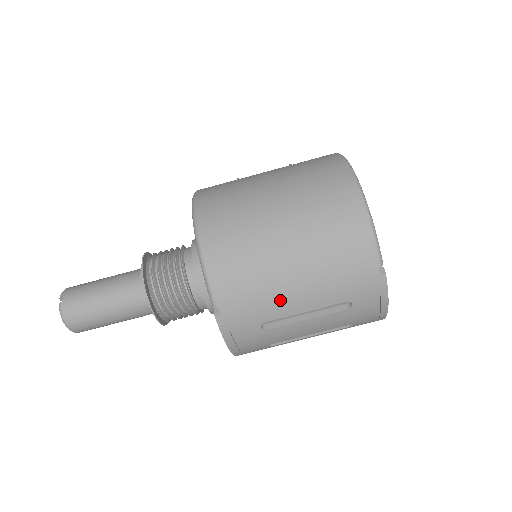
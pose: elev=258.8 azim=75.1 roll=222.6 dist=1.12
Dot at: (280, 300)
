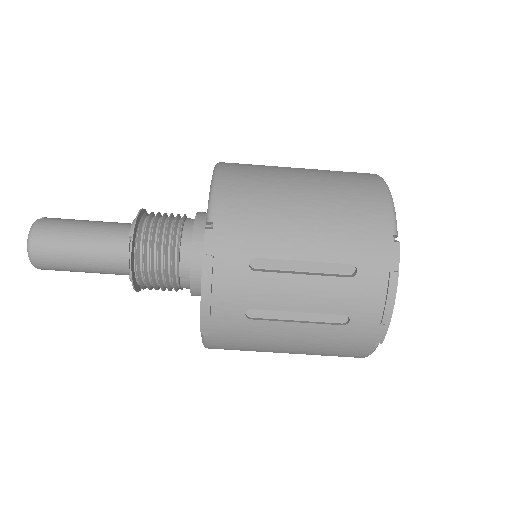
Dot at: (281, 235)
